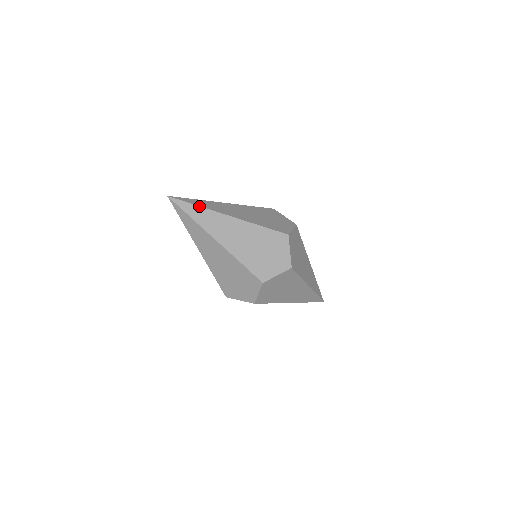
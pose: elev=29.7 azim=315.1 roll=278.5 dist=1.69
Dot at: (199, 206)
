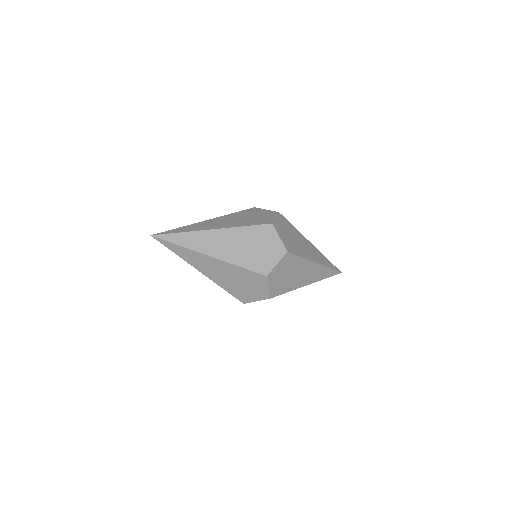
Dot at: (180, 246)
